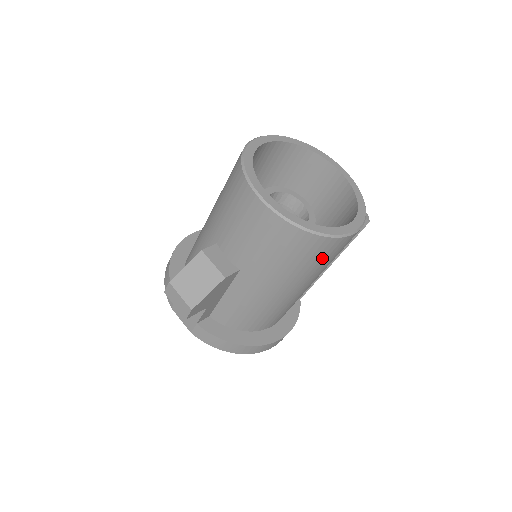
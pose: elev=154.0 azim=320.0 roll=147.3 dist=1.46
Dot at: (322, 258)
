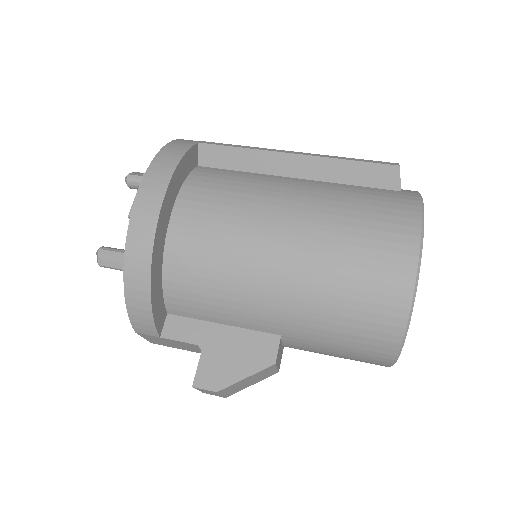
Dot at: occluded
